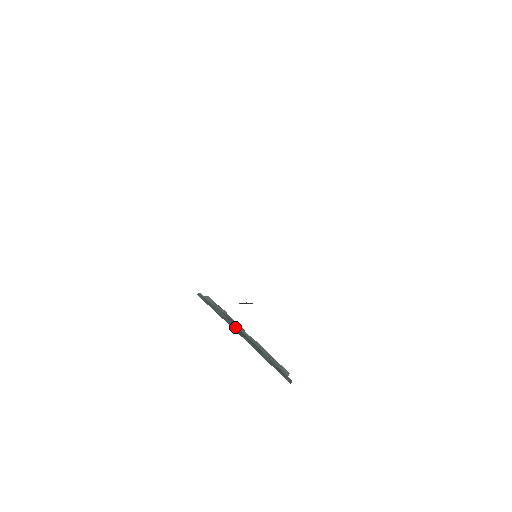
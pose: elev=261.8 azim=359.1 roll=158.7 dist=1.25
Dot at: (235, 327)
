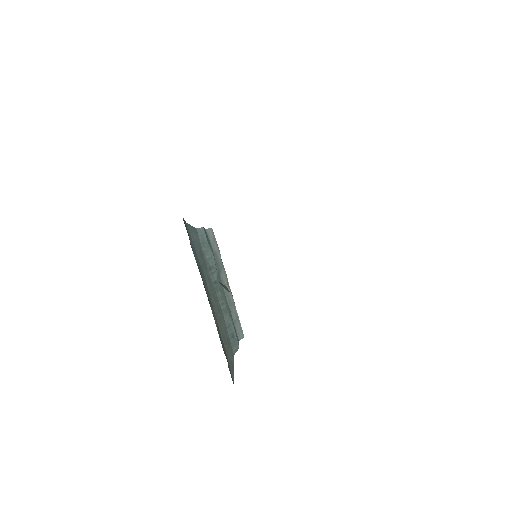
Dot at: (217, 278)
